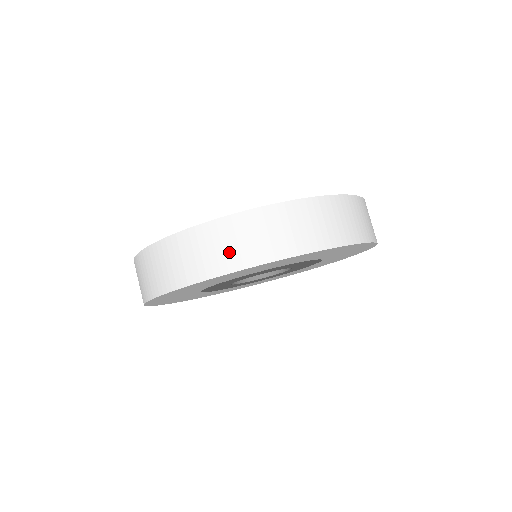
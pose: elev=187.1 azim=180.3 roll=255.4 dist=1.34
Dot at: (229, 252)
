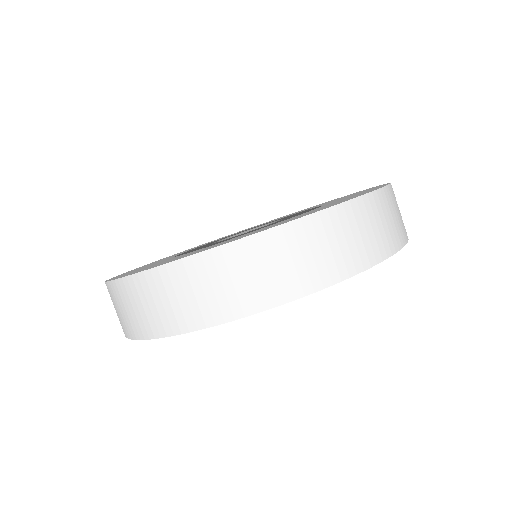
Dot at: (156, 314)
